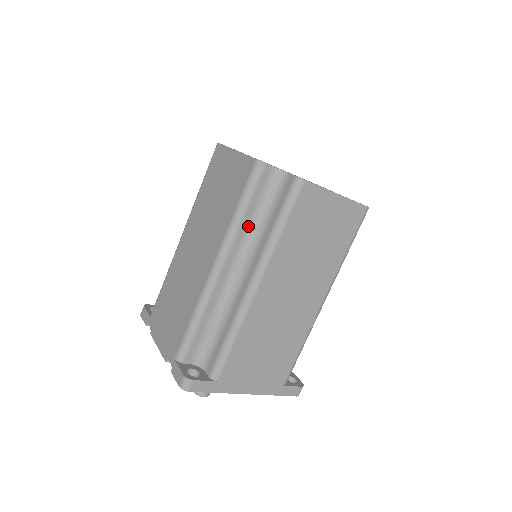
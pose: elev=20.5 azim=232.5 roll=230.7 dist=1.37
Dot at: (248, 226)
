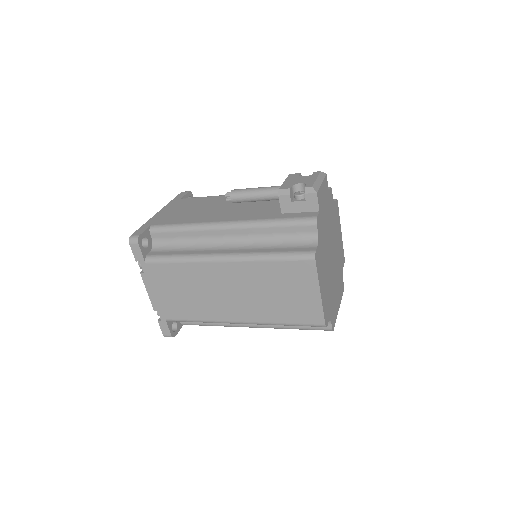
Dot at: occluded
